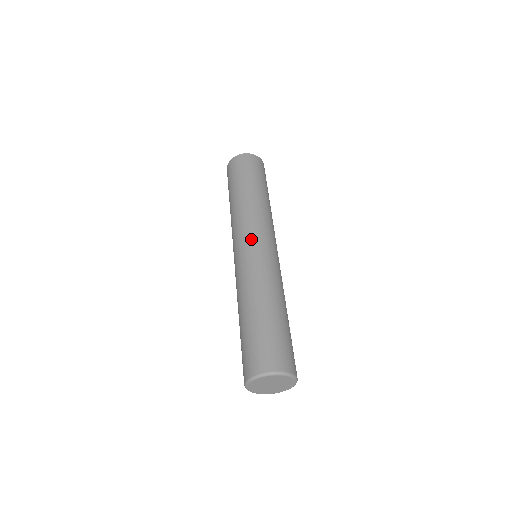
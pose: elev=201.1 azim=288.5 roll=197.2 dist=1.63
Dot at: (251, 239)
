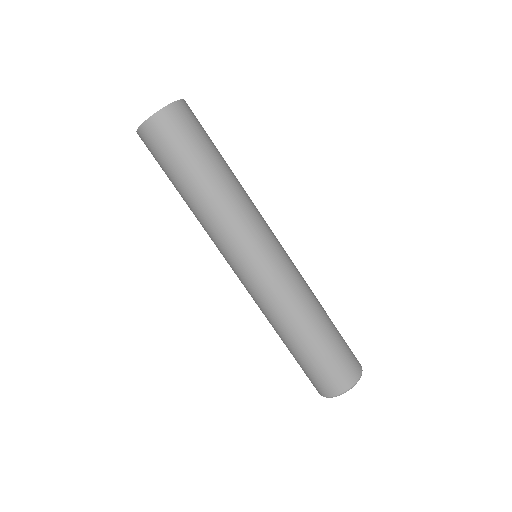
Dot at: (261, 252)
